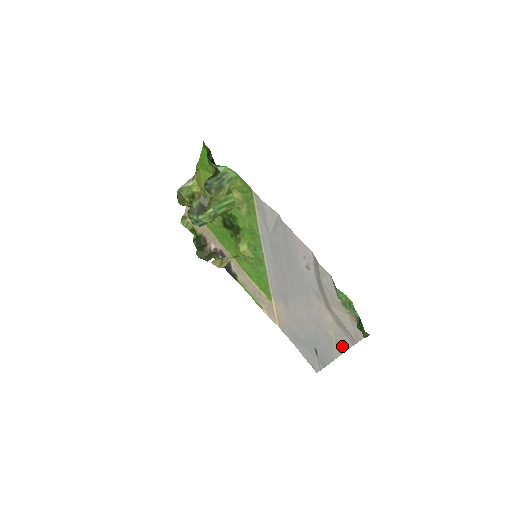
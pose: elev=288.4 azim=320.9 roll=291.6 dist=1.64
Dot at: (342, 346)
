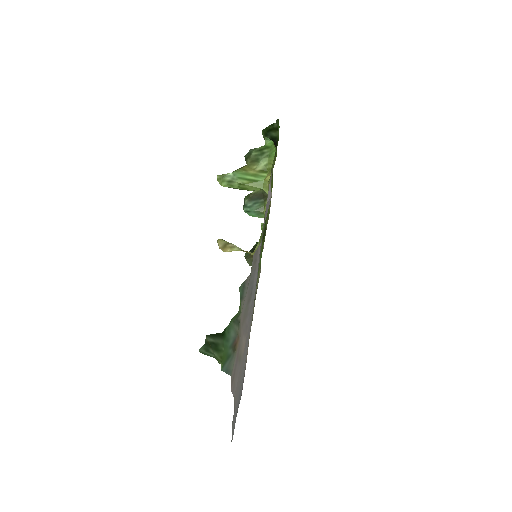
Dot at: occluded
